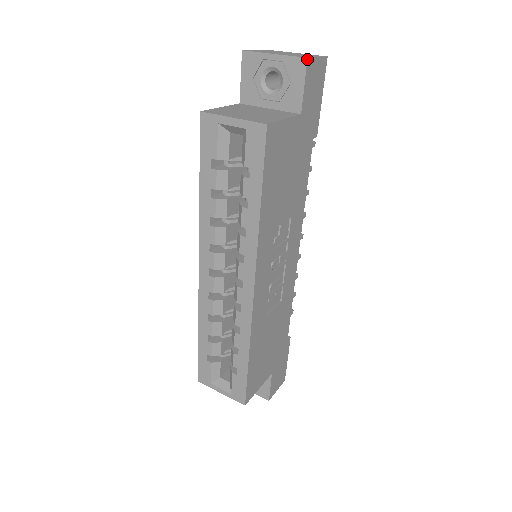
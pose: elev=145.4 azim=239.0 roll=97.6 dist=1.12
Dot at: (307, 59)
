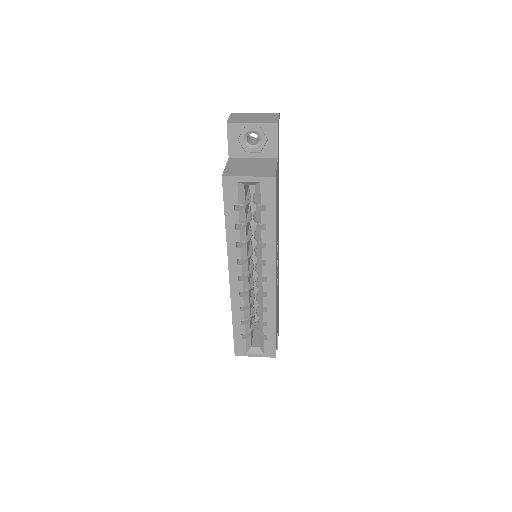
Dot at: occluded
